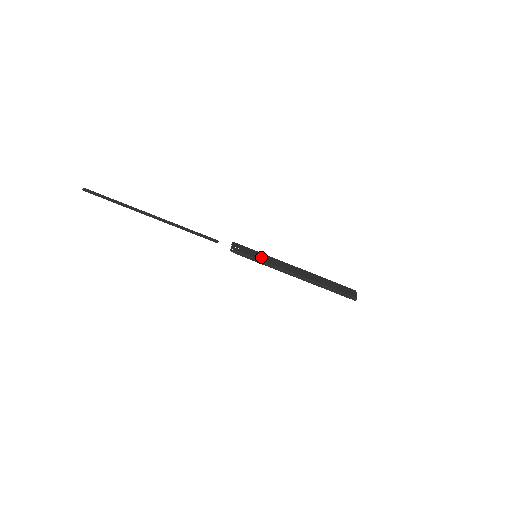
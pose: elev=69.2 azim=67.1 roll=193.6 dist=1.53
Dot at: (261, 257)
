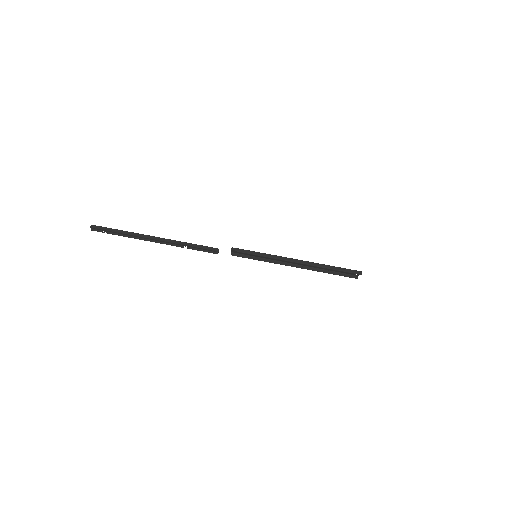
Dot at: occluded
